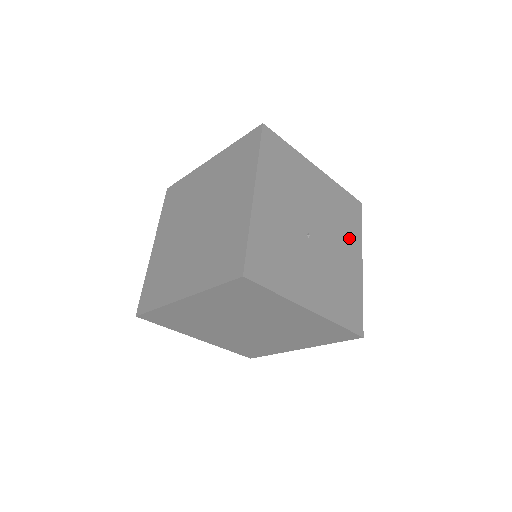
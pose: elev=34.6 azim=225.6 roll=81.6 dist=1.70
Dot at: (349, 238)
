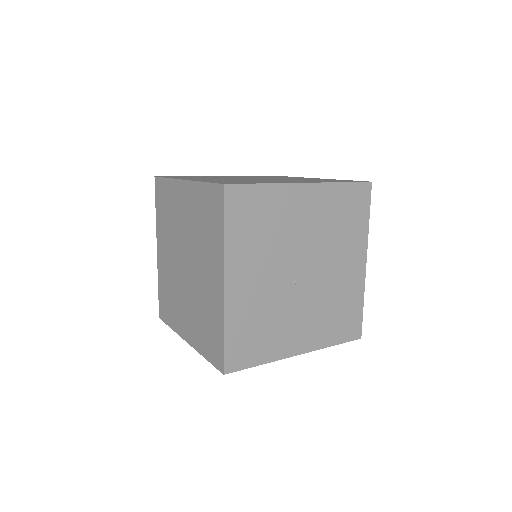
Dot at: (350, 244)
